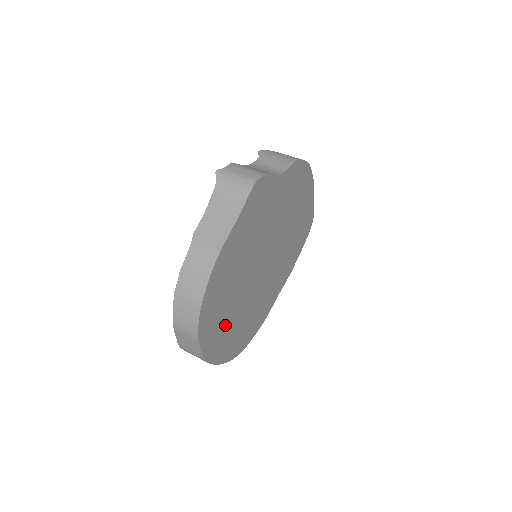
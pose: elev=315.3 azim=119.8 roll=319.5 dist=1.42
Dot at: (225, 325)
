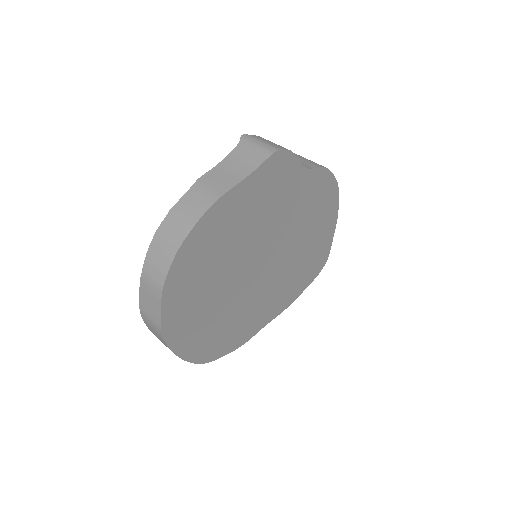
Dot at: (198, 305)
